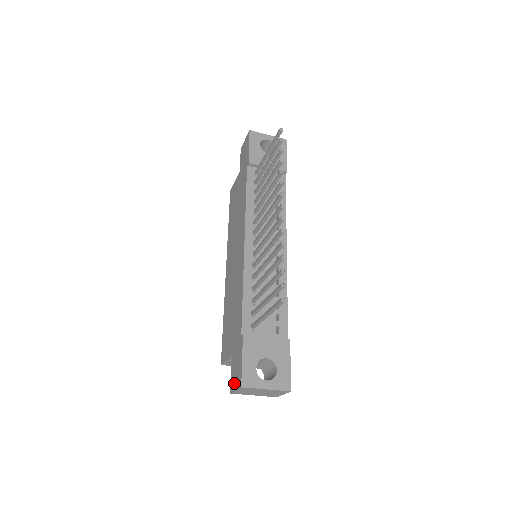
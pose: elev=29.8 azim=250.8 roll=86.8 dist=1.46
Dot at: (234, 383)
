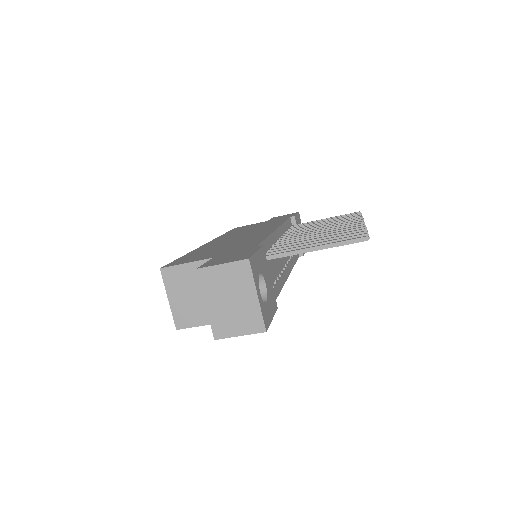
Dot at: (219, 262)
